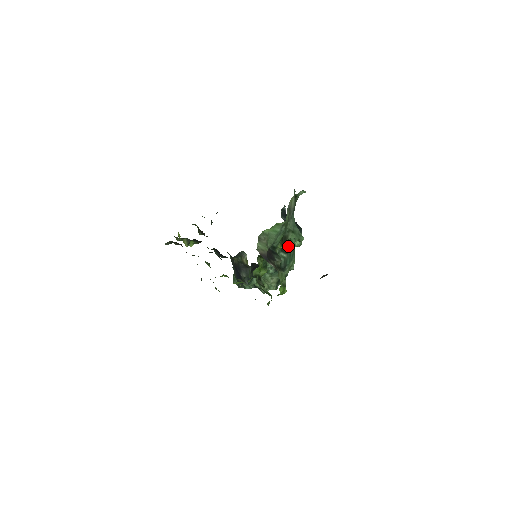
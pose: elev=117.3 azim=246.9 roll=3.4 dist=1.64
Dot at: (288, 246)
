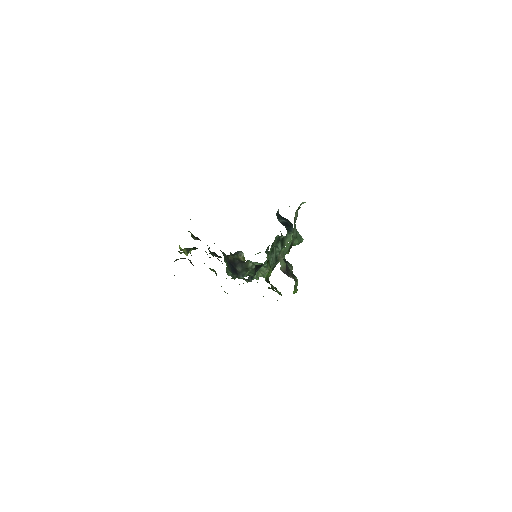
Dot at: occluded
